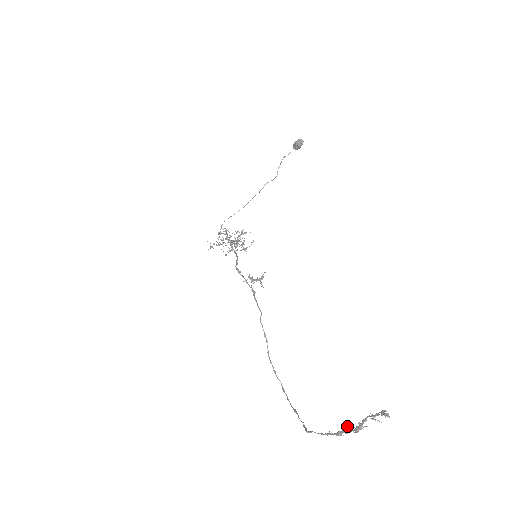
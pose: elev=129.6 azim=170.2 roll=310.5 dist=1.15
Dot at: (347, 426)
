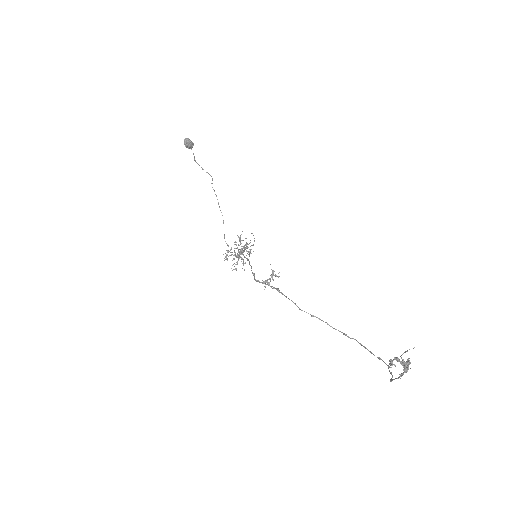
Dot at: (402, 364)
